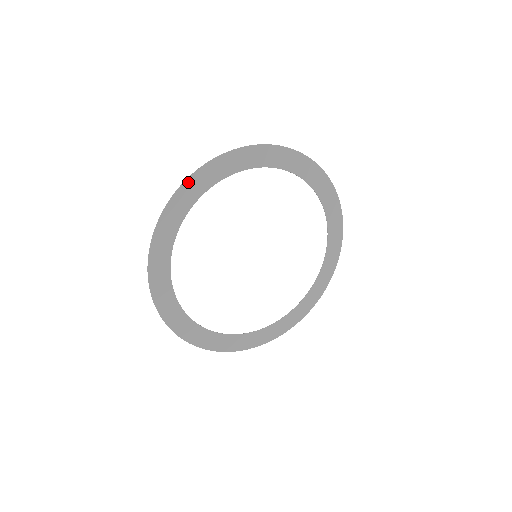
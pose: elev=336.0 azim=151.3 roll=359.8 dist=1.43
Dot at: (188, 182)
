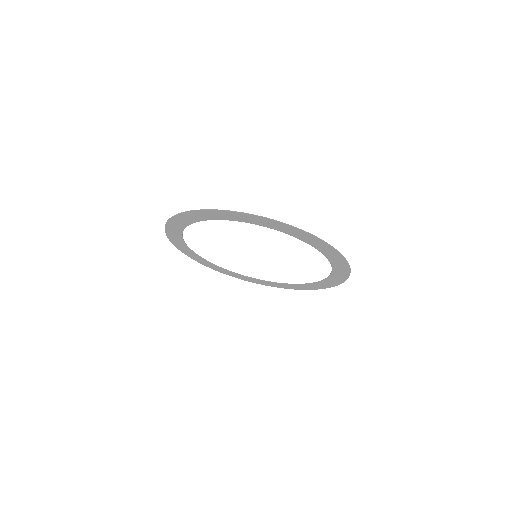
Dot at: (201, 211)
